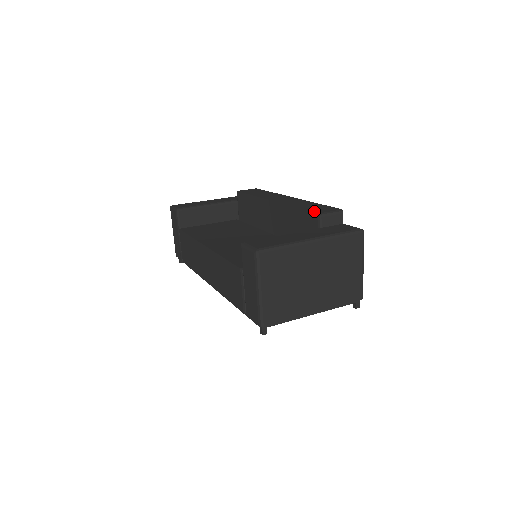
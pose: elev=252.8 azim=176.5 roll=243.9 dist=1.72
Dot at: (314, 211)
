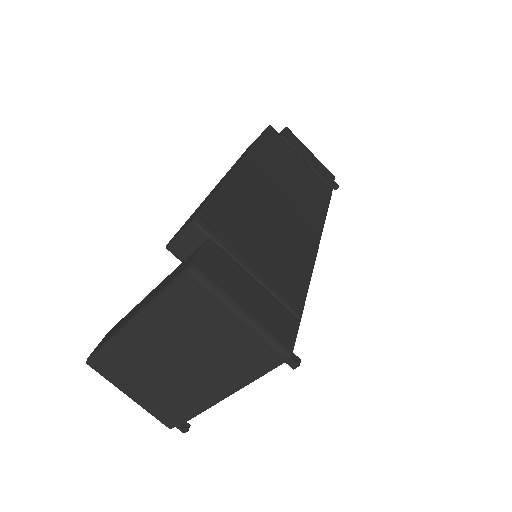
Dot at: (175, 234)
